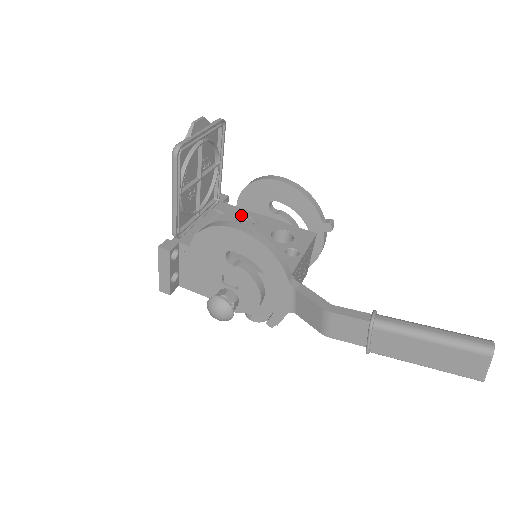
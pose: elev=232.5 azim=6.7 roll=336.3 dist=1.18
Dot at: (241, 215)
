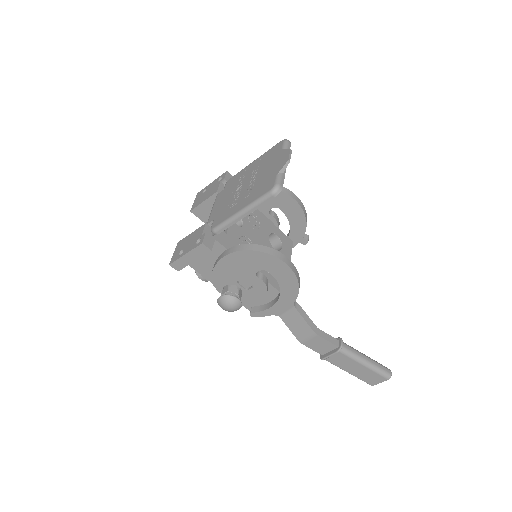
Dot at: occluded
